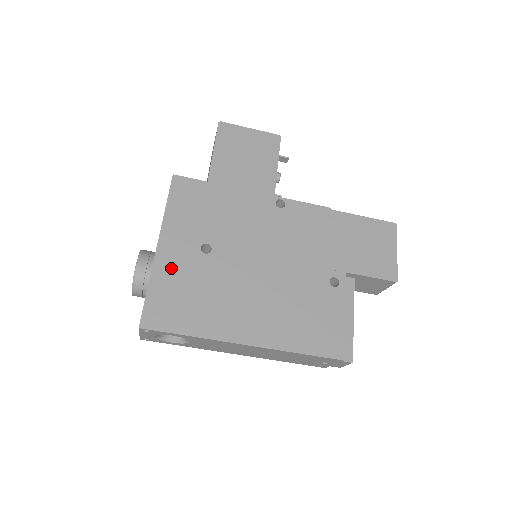
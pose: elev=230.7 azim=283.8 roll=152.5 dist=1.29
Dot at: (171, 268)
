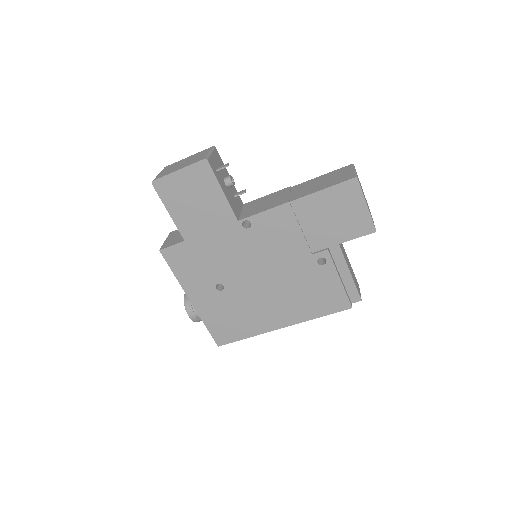
Dot at: (209, 310)
